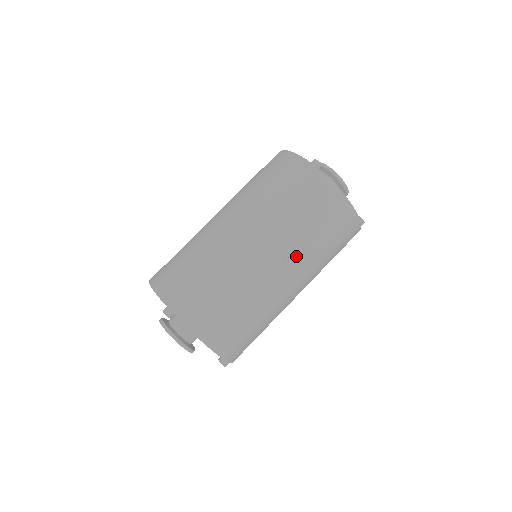
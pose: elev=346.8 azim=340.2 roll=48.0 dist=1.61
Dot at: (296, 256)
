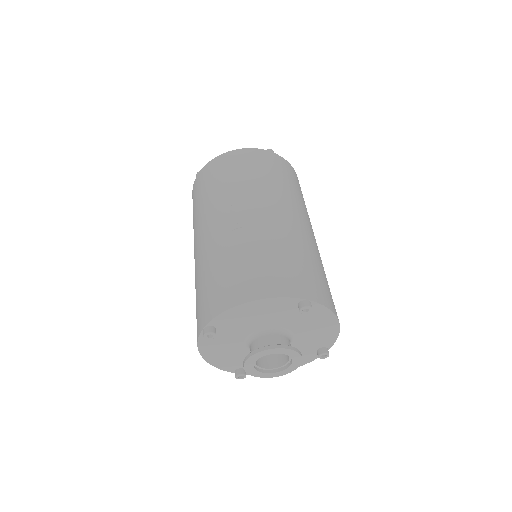
Dot at: (237, 197)
